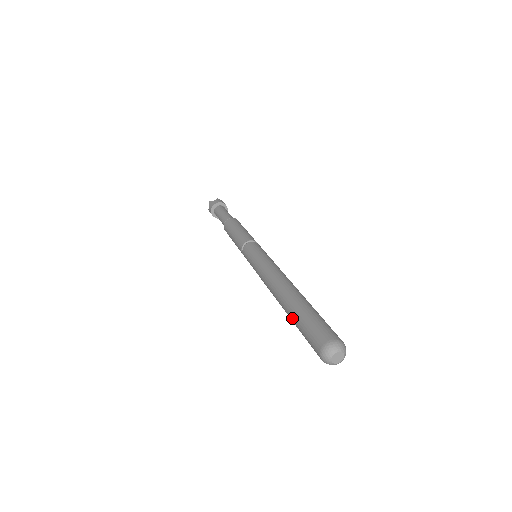
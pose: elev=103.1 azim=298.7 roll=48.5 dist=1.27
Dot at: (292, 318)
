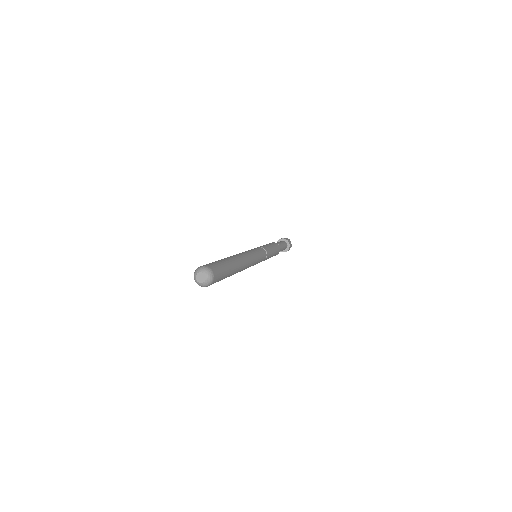
Dot at: occluded
